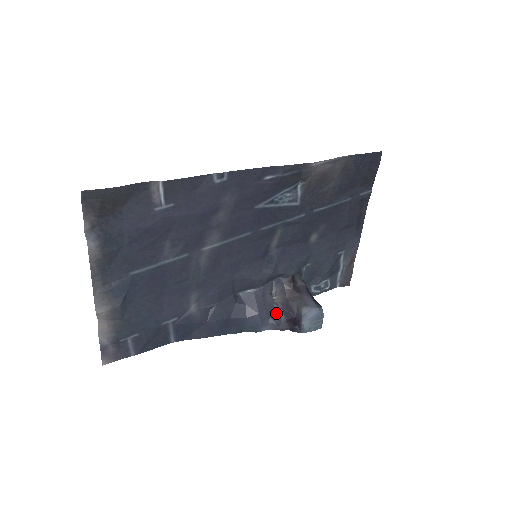
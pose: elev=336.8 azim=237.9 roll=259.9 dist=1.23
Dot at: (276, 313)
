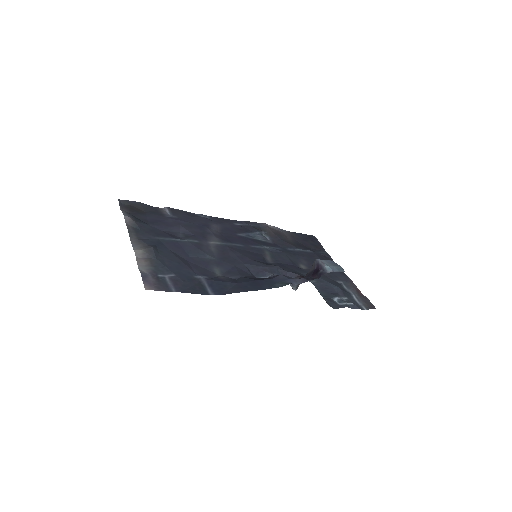
Dot at: occluded
